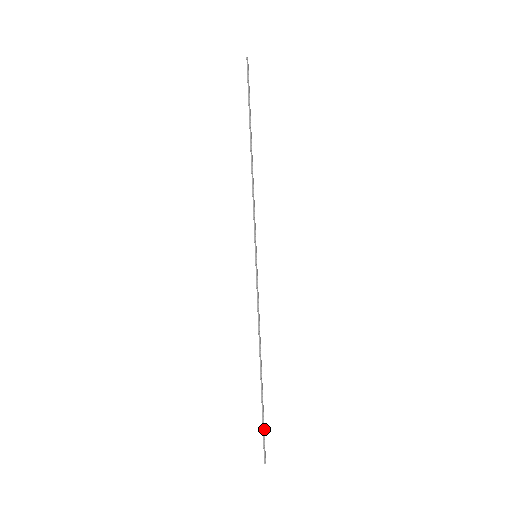
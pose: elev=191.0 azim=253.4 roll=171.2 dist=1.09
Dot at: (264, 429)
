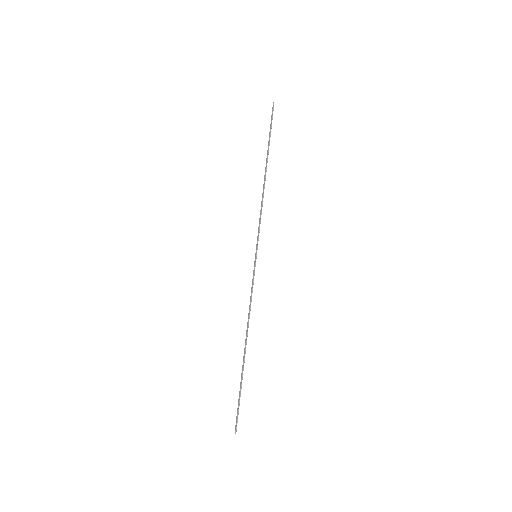
Dot at: (239, 403)
